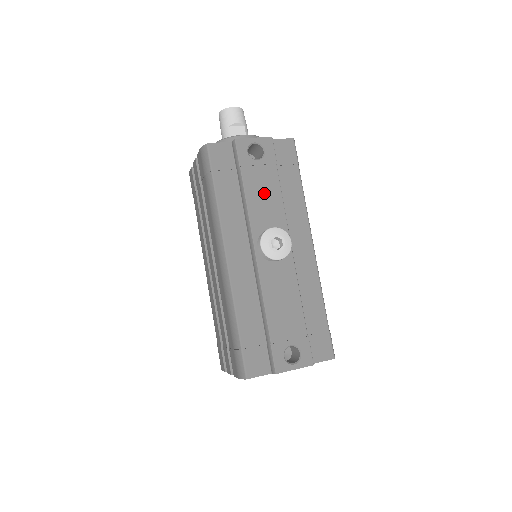
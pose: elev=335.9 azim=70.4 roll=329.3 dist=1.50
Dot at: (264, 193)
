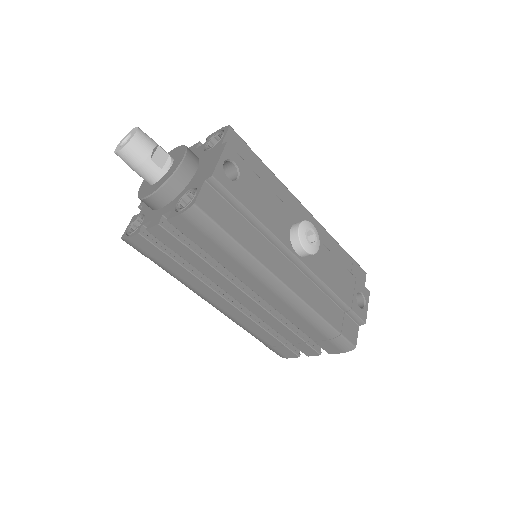
Dot at: (265, 203)
